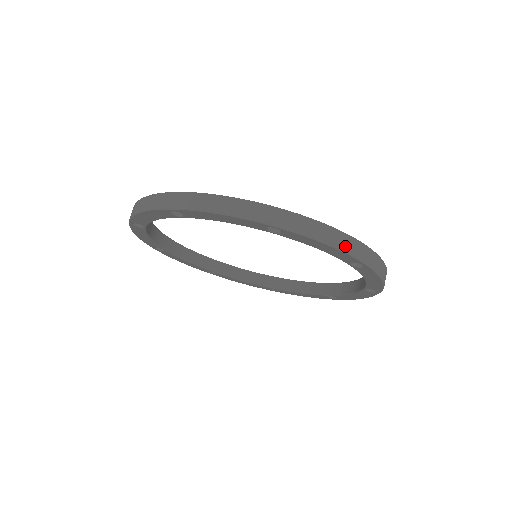
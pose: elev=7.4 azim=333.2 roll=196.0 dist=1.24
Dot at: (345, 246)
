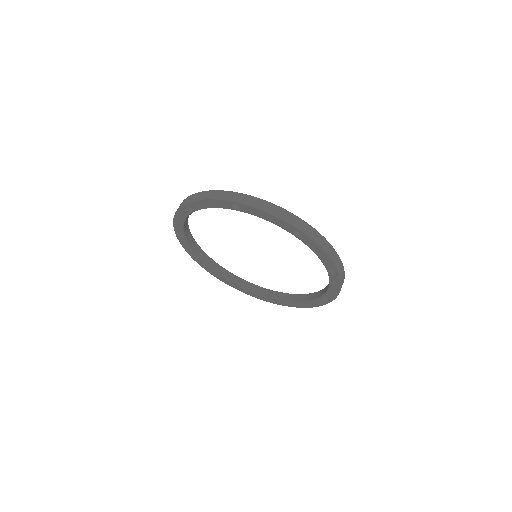
Dot at: (333, 257)
